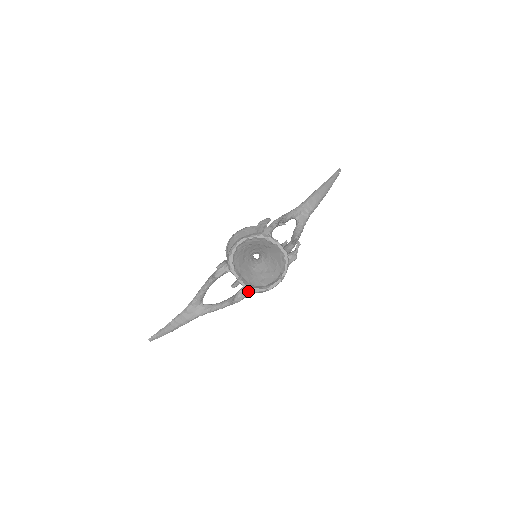
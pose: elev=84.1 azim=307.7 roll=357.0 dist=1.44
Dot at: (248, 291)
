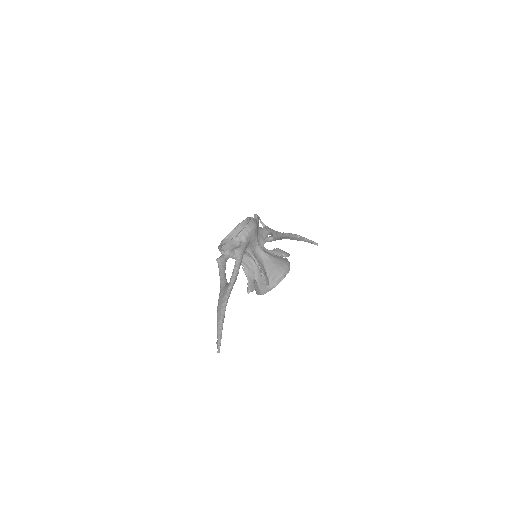
Dot at: (242, 244)
